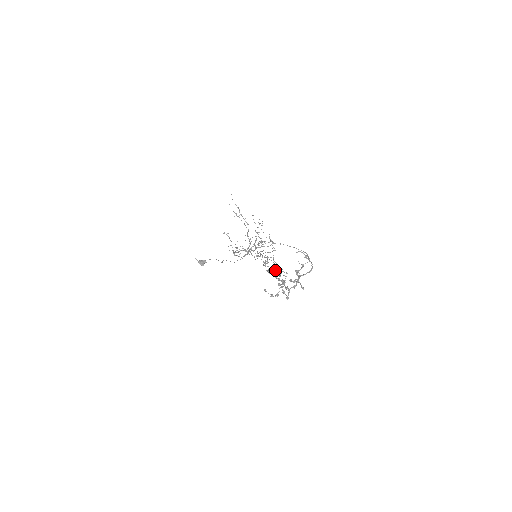
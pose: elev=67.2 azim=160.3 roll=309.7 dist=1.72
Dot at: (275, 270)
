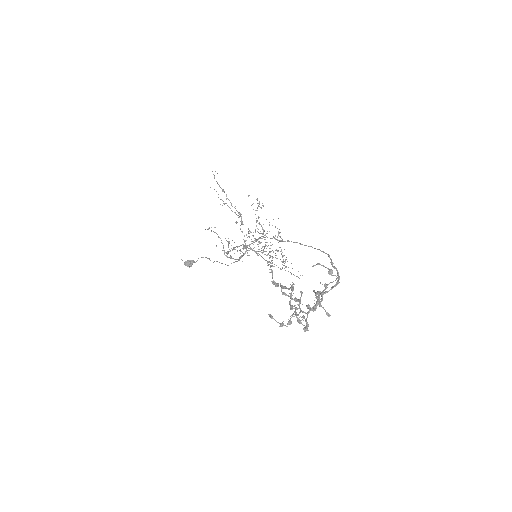
Dot at: occluded
